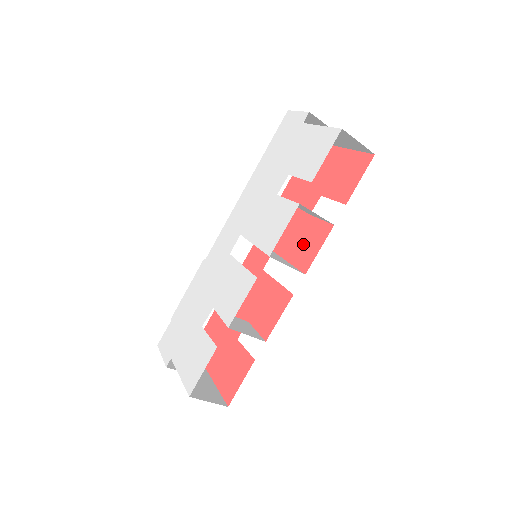
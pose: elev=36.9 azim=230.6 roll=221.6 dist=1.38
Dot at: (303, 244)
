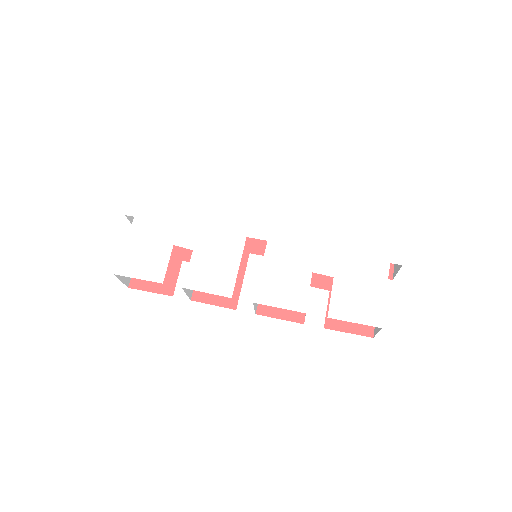
Dot at: occluded
